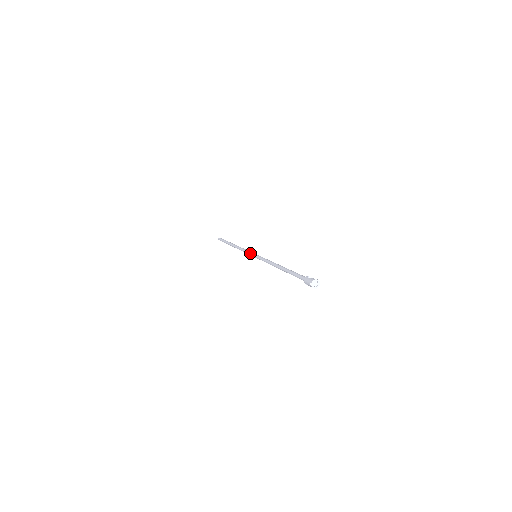
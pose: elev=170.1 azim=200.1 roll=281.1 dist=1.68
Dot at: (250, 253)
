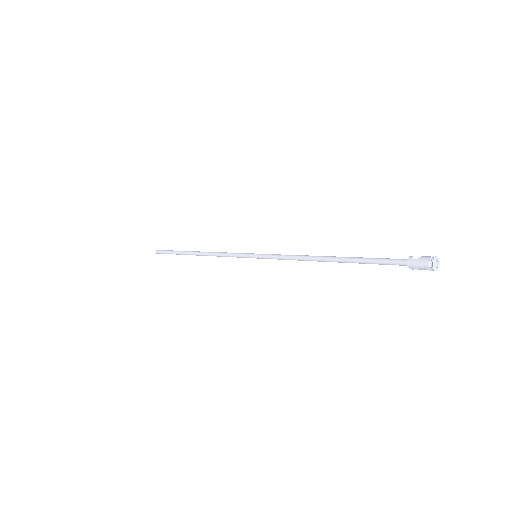
Dot at: (242, 255)
